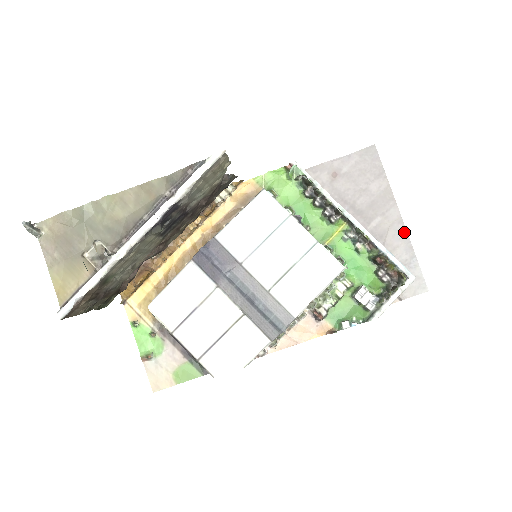
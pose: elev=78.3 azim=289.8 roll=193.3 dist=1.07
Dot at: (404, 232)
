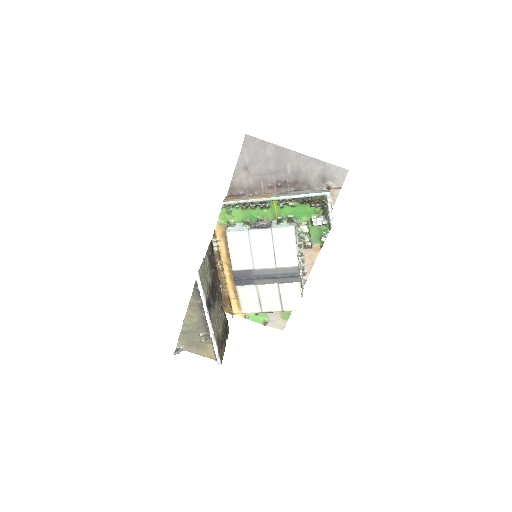
Dot at: (307, 158)
